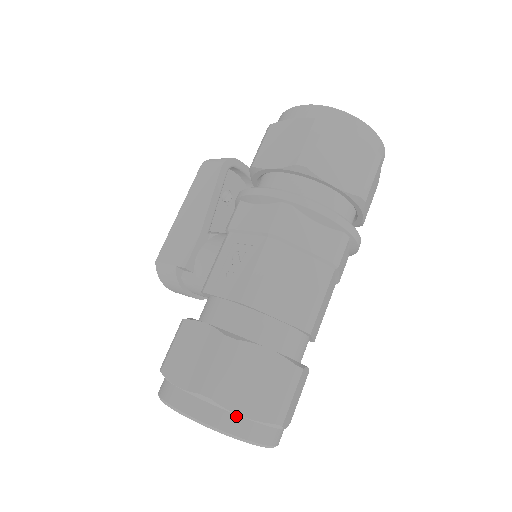
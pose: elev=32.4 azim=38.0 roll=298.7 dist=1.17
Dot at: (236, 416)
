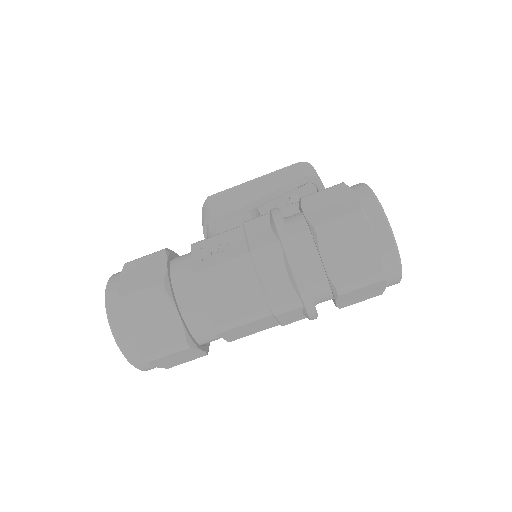
Dot at: (126, 330)
